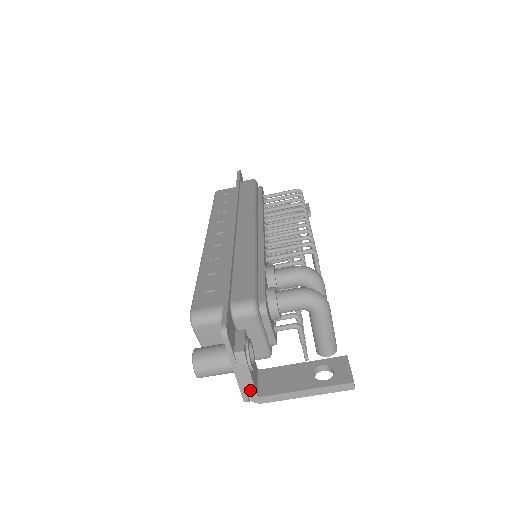
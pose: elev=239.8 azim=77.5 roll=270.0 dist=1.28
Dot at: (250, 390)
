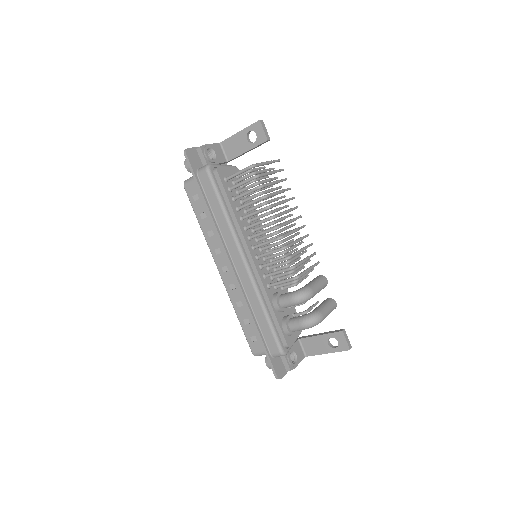
Dot at: (301, 360)
